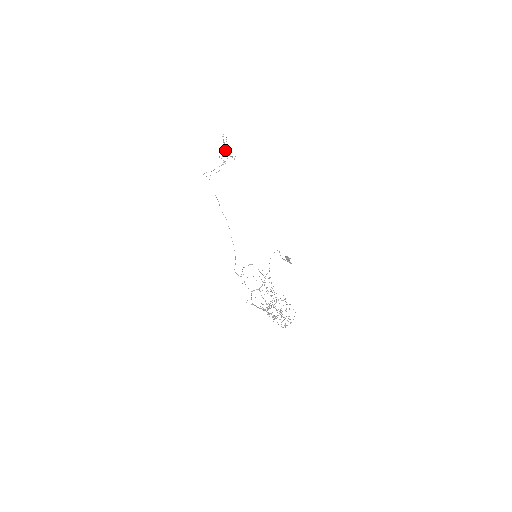
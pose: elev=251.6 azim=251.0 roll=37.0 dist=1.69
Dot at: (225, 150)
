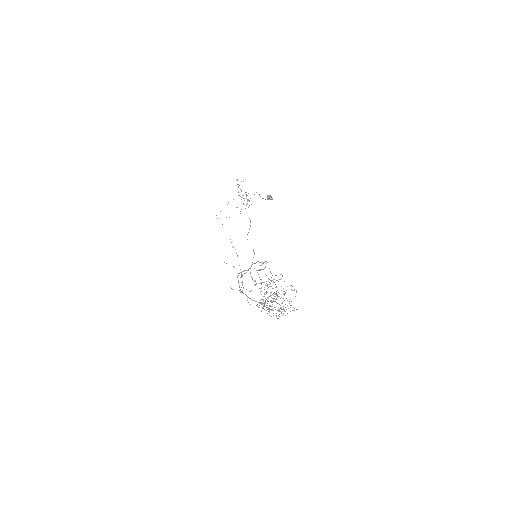
Dot at: occluded
